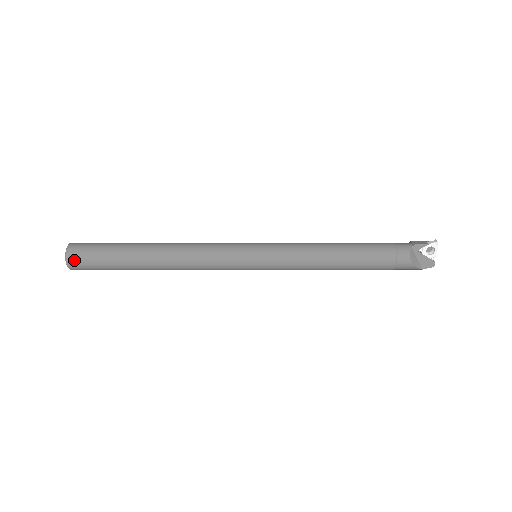
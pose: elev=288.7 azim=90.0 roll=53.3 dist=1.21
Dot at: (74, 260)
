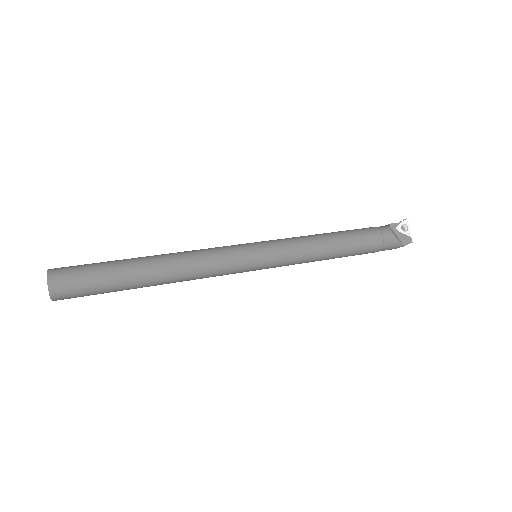
Dot at: (59, 281)
